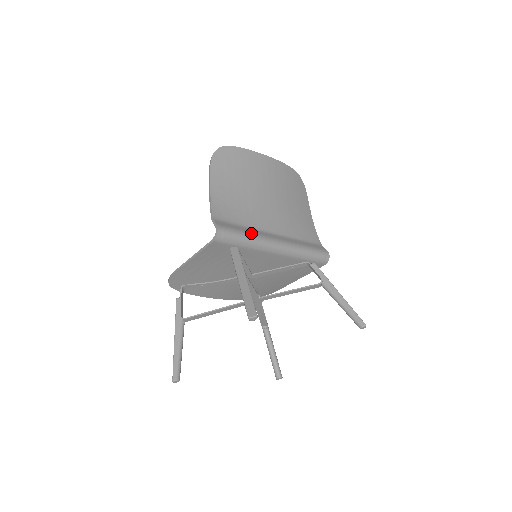
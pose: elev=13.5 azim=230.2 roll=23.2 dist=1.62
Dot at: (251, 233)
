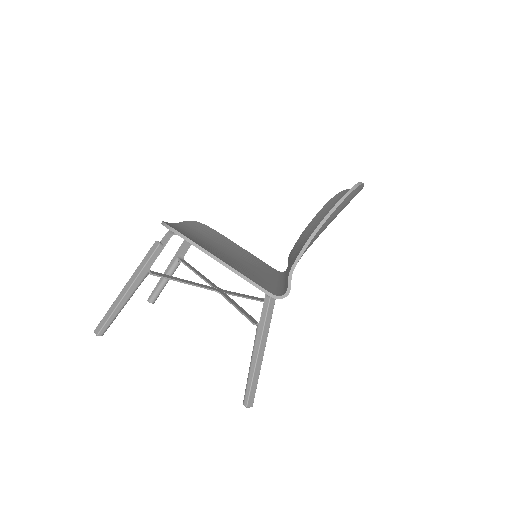
Dot at: occluded
